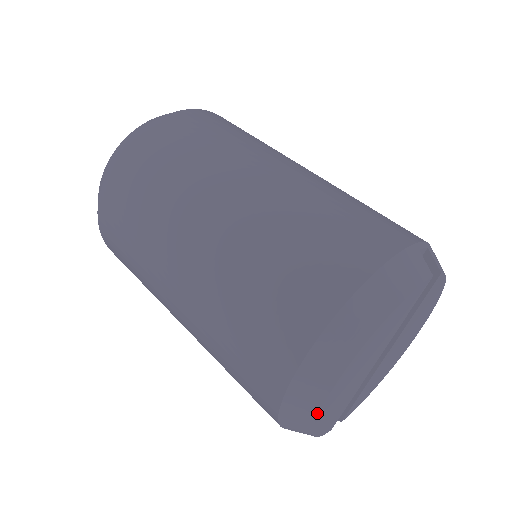
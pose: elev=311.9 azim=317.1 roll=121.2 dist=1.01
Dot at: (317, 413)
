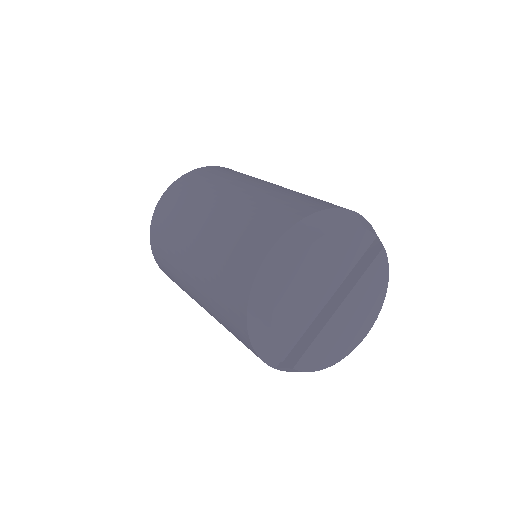
Dot at: (281, 283)
